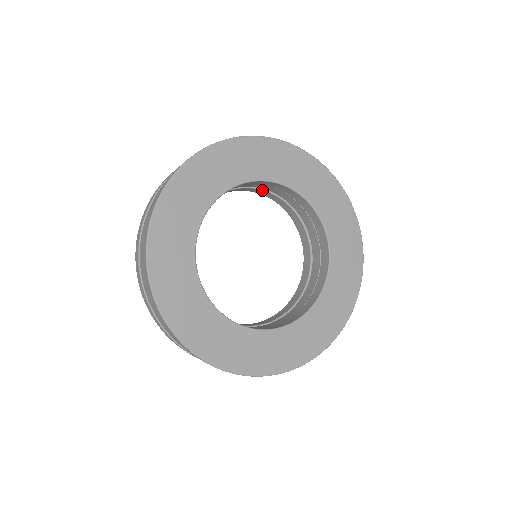
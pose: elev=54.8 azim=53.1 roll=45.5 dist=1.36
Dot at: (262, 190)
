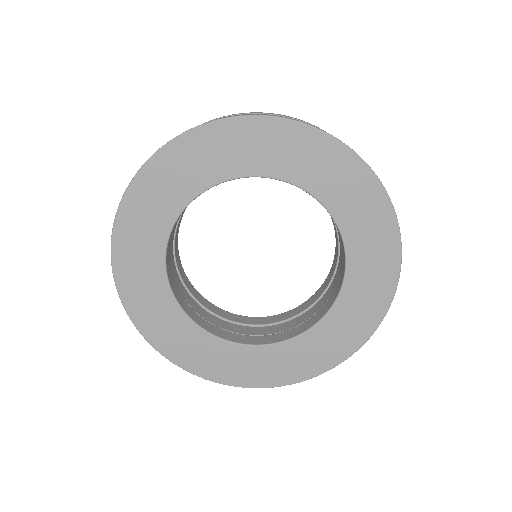
Dot at: occluded
